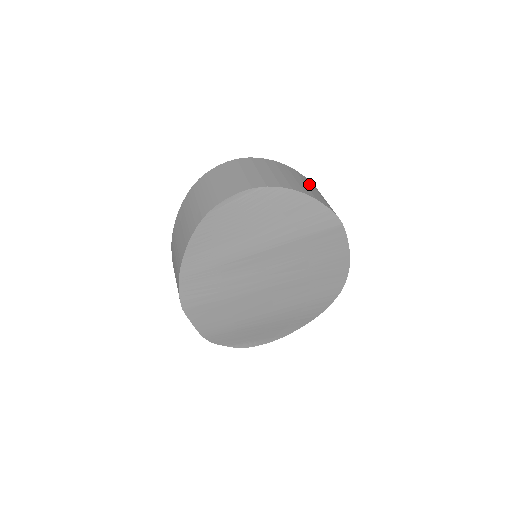
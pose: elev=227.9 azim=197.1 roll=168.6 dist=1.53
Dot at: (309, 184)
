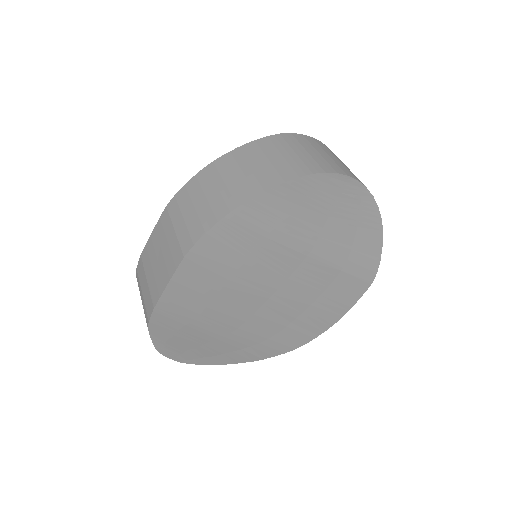
Dot at: occluded
